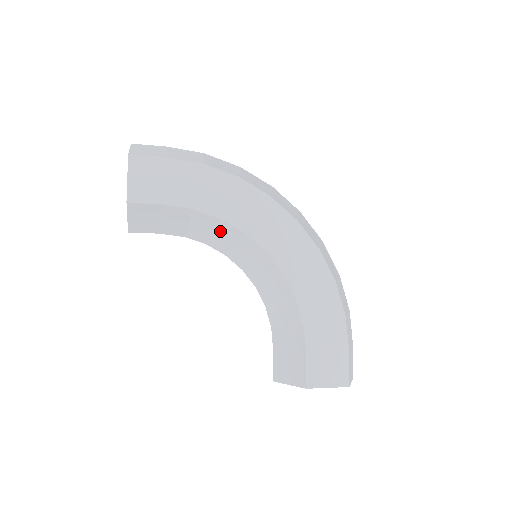
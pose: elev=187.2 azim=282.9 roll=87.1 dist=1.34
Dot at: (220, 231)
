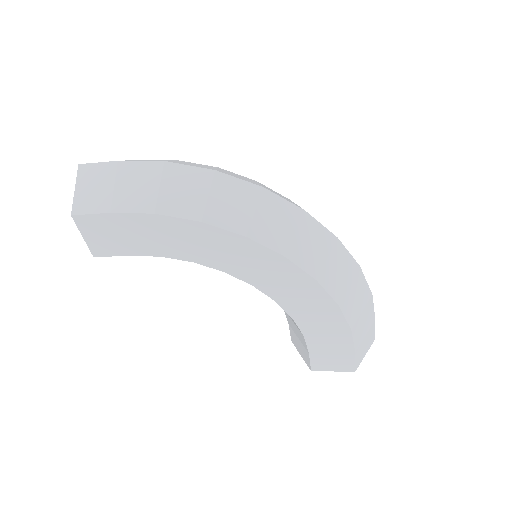
Dot at: occluded
